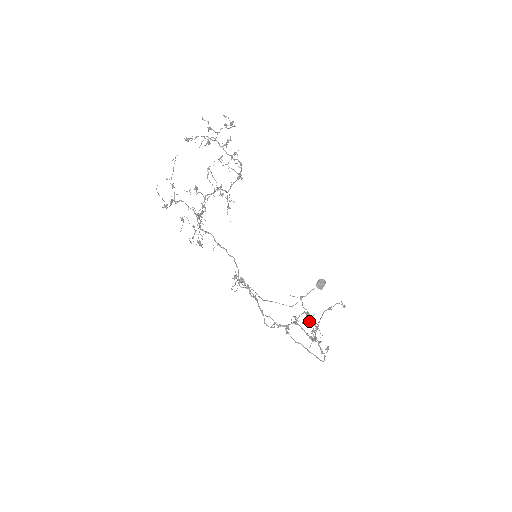
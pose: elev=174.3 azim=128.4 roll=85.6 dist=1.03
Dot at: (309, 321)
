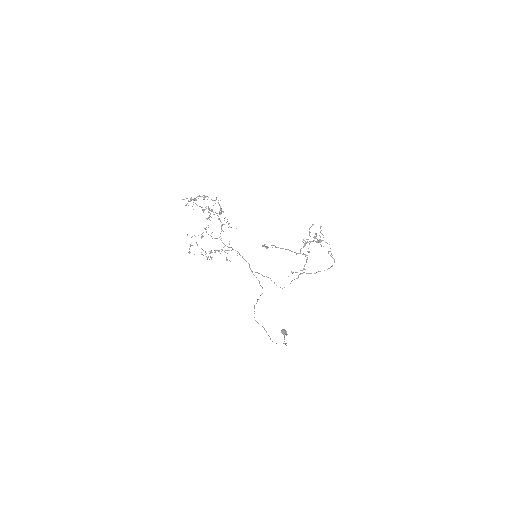
Dot at: (310, 242)
